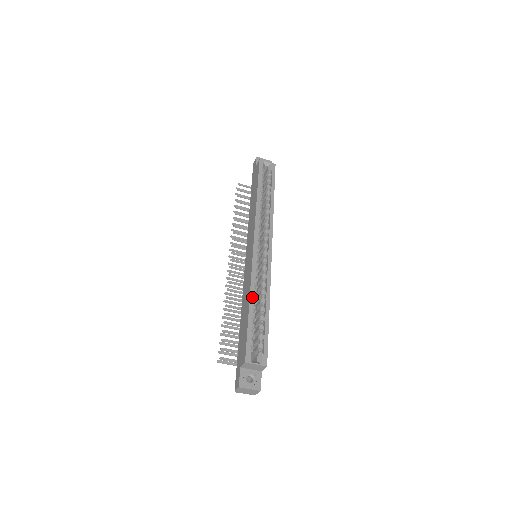
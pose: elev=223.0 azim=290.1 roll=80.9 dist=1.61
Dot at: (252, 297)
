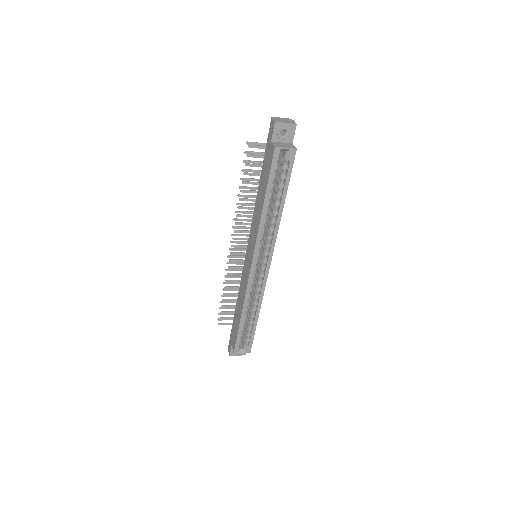
Dot at: (244, 311)
